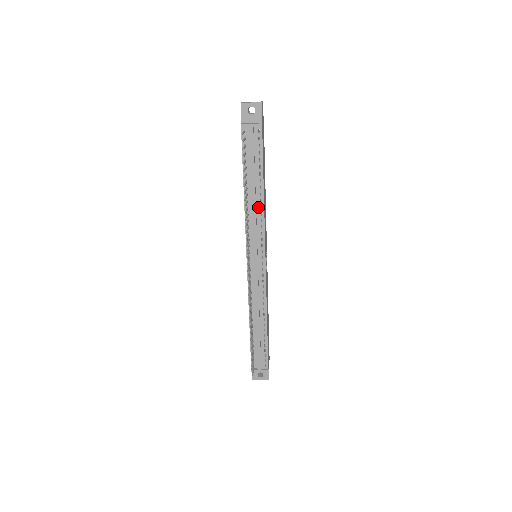
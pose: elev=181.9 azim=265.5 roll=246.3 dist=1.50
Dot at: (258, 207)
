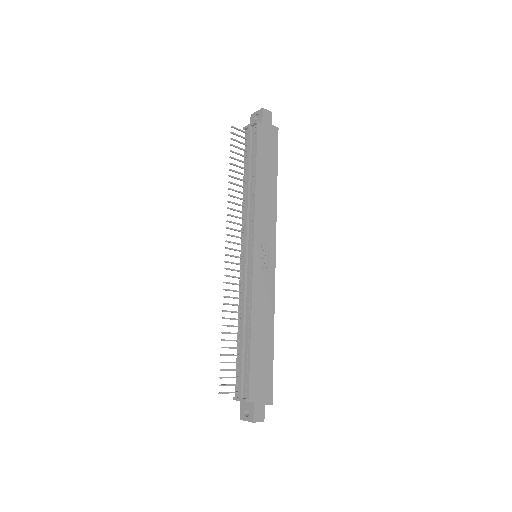
Dot at: (251, 197)
